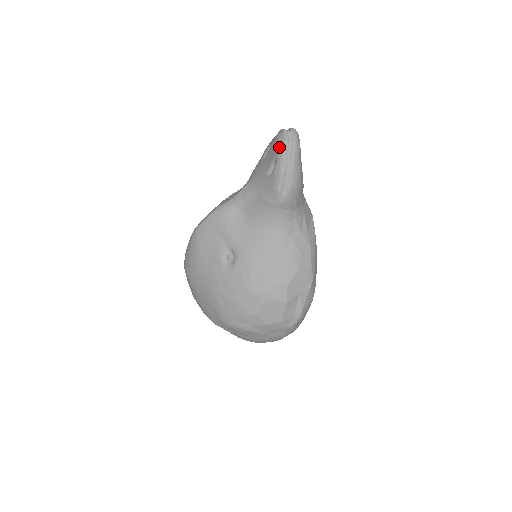
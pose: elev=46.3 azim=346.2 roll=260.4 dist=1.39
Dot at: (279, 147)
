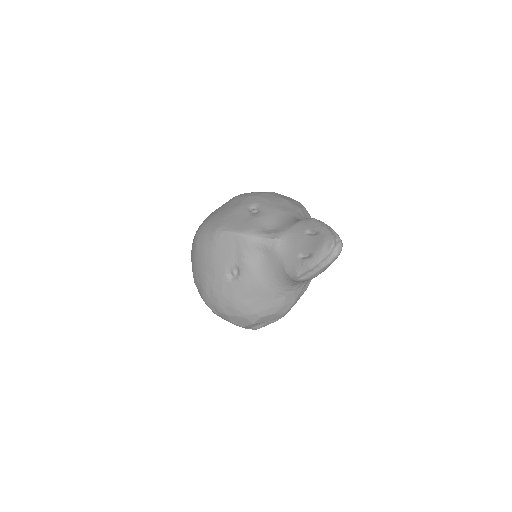
Dot at: (321, 252)
